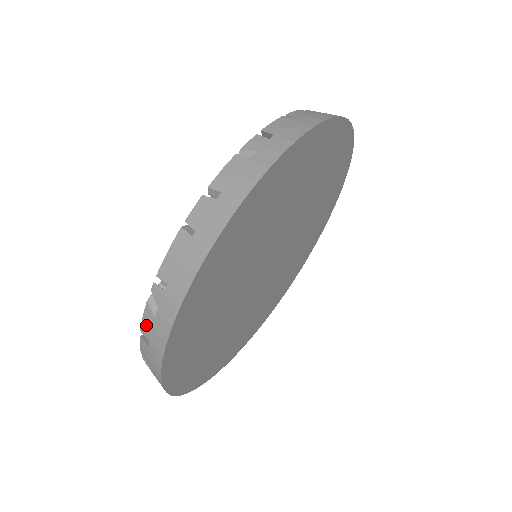
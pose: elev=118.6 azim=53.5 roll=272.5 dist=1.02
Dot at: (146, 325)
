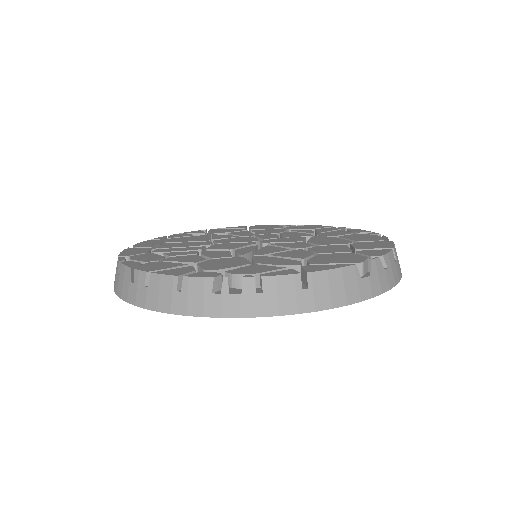
Dot at: occluded
